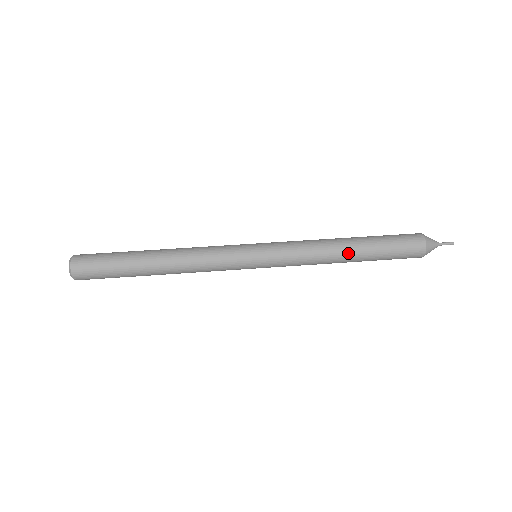
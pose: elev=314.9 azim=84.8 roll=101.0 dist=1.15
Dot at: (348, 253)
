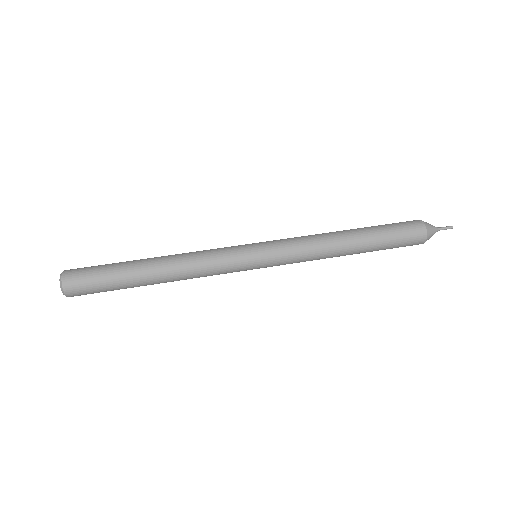
Dot at: (350, 249)
